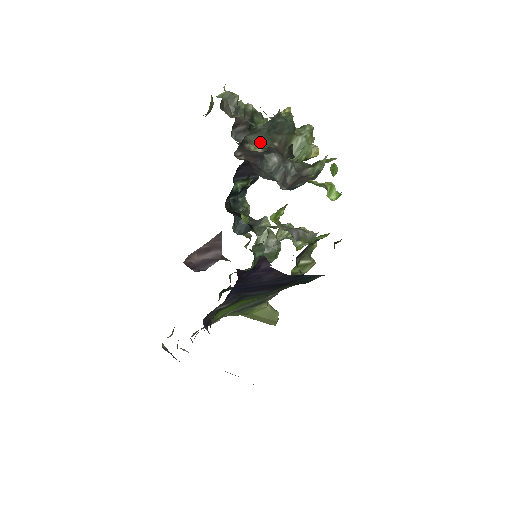
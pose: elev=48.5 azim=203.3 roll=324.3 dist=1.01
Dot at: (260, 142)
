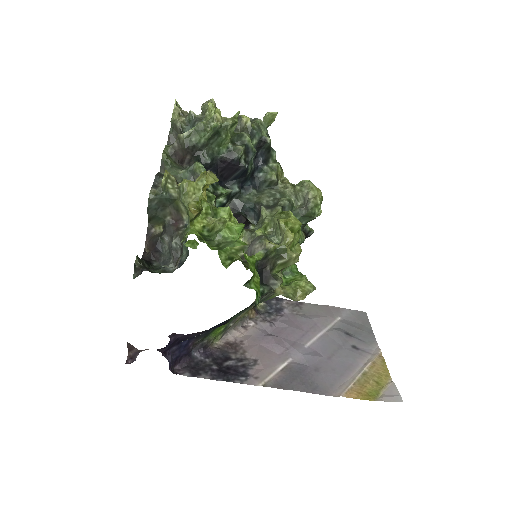
Dot at: (158, 223)
